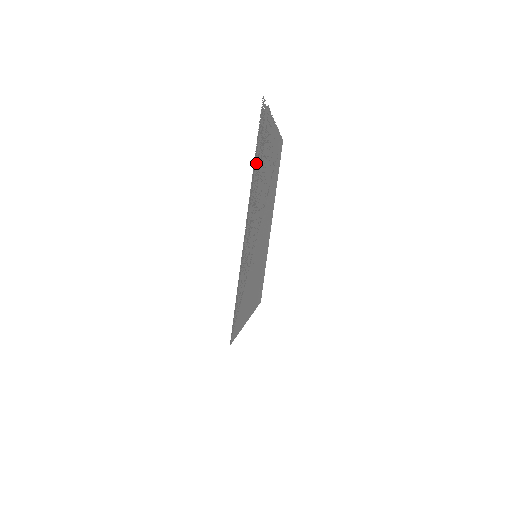
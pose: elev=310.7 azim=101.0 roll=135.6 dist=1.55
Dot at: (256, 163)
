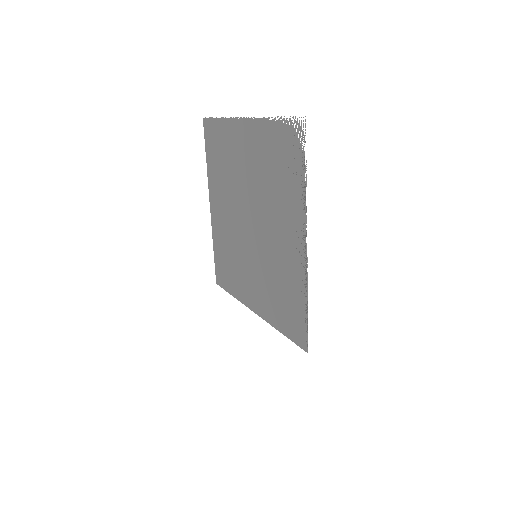
Dot at: (297, 184)
